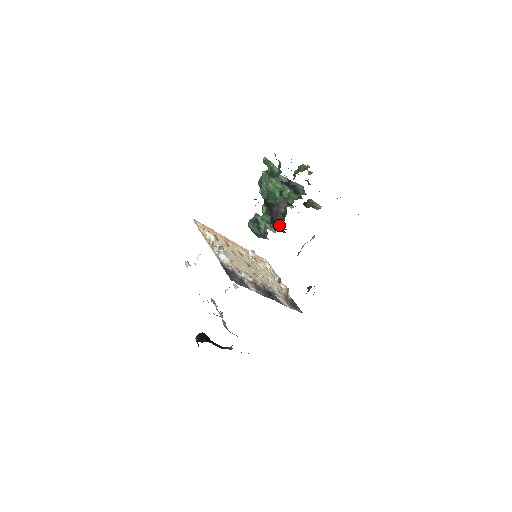
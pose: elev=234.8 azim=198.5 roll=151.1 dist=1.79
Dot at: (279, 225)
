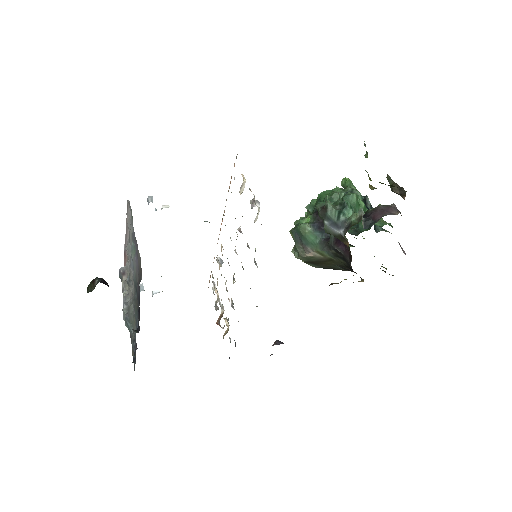
Dot at: occluded
